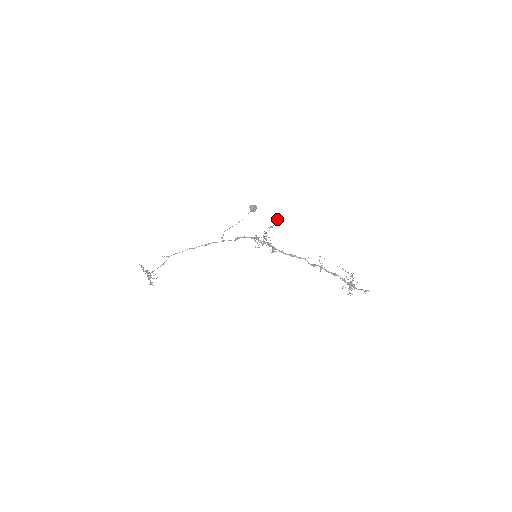
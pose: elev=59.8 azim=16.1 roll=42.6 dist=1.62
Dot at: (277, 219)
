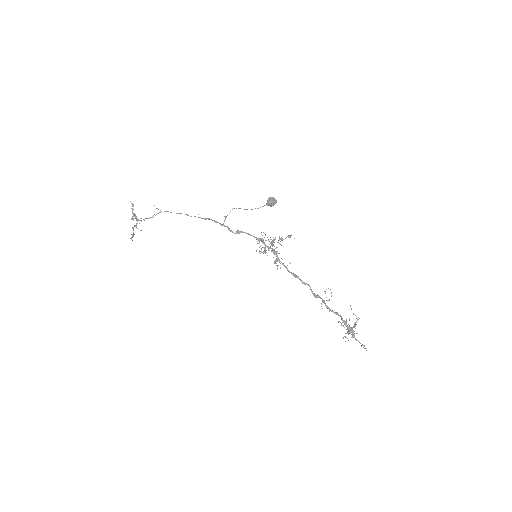
Dot at: (291, 235)
